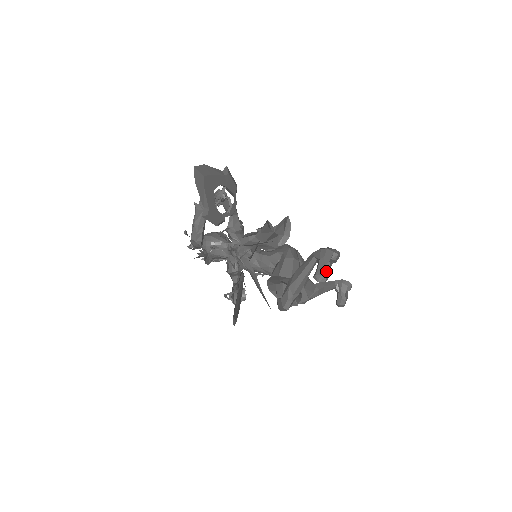
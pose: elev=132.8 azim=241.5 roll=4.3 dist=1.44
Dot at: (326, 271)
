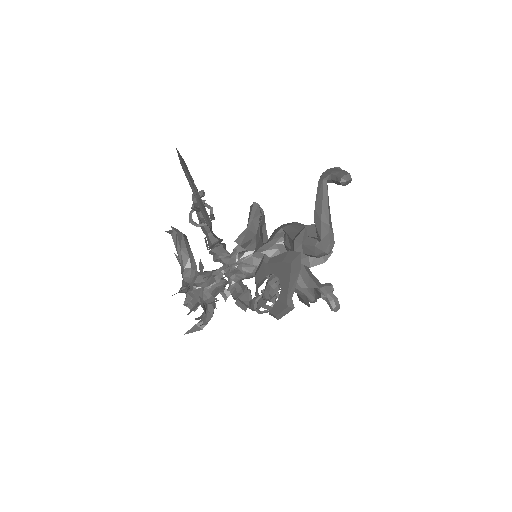
Dot at: (345, 172)
